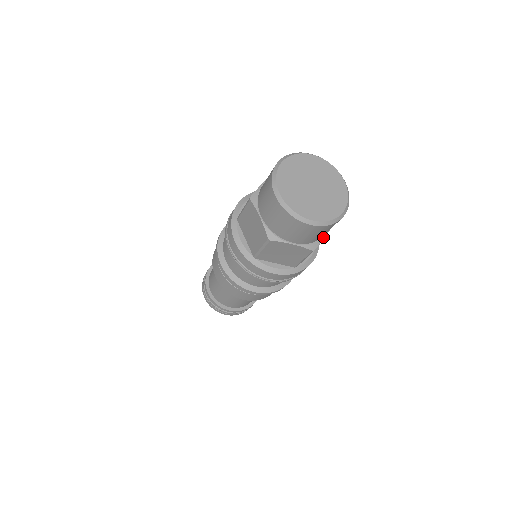
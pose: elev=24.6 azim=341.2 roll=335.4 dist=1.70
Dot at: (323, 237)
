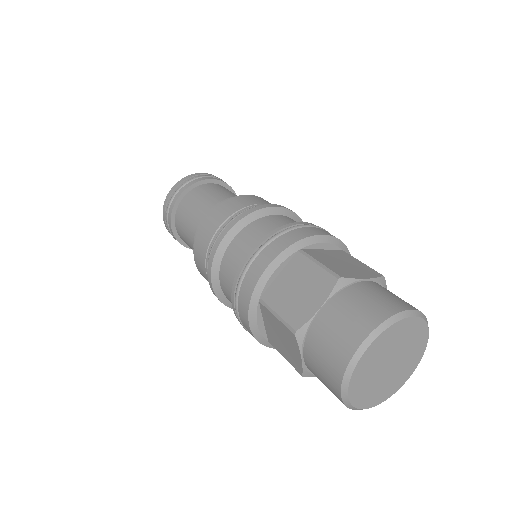
Dot at: occluded
